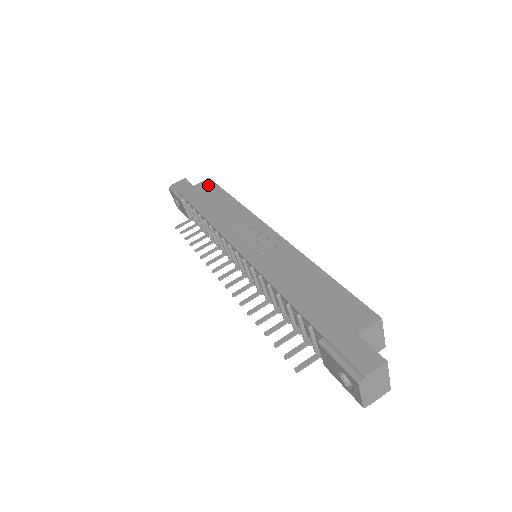
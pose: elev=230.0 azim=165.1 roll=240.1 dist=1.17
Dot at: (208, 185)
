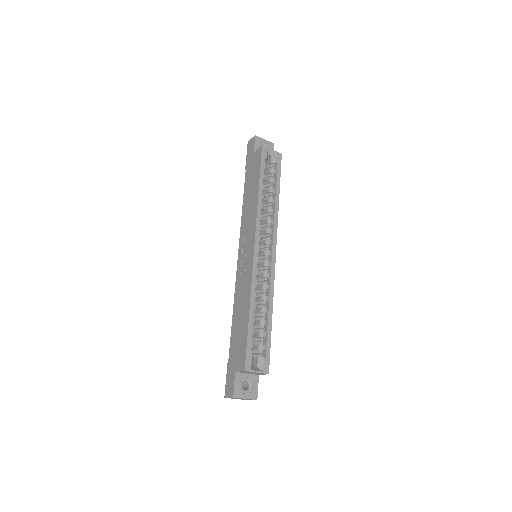
Dot at: (258, 158)
